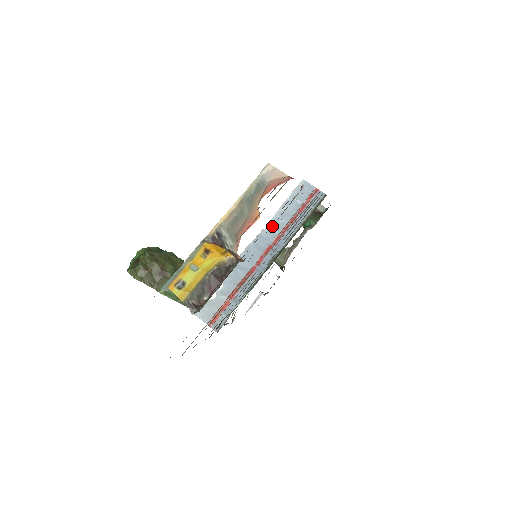
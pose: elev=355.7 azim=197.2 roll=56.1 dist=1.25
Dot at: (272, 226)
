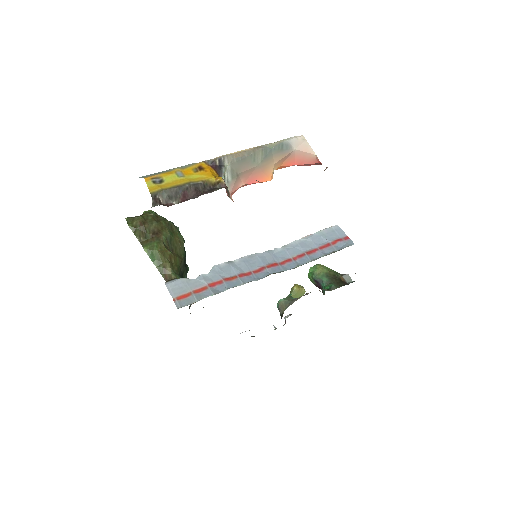
Dot at: (287, 249)
